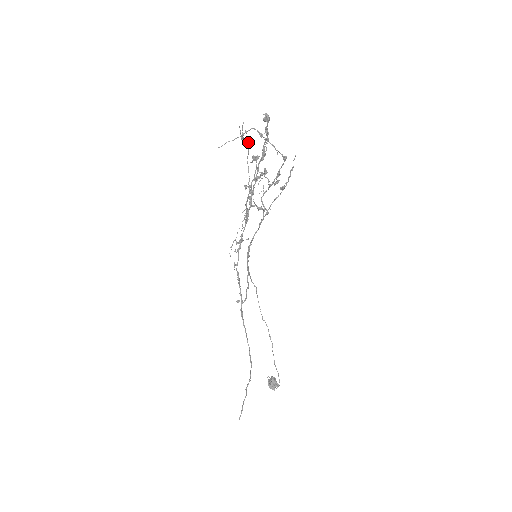
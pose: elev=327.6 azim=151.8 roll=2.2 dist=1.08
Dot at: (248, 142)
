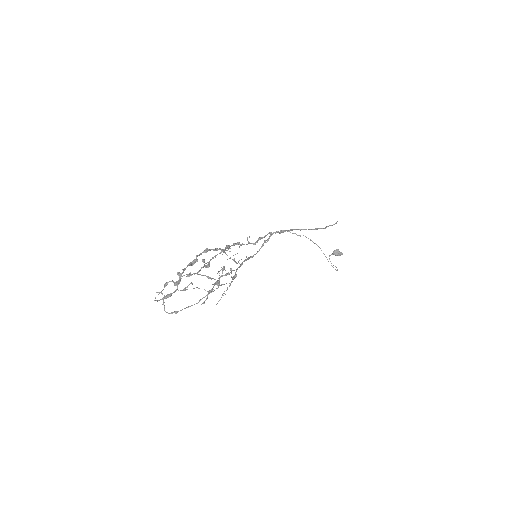
Dot at: occluded
